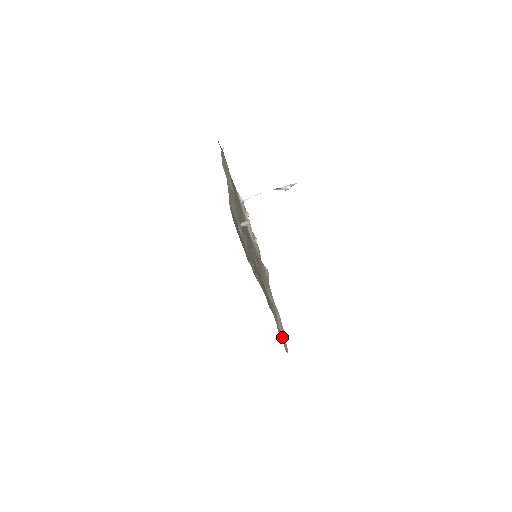
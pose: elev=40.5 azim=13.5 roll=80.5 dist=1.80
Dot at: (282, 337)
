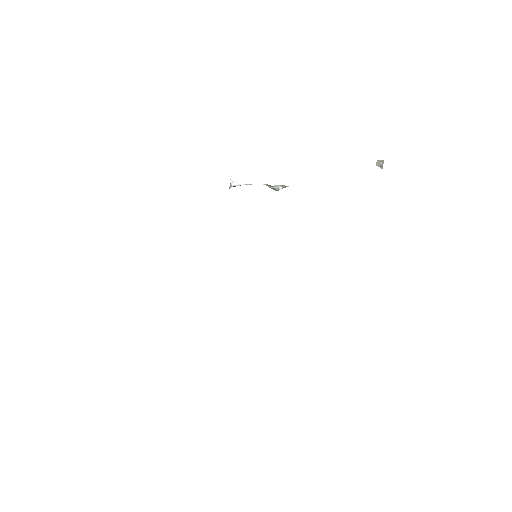
Dot at: occluded
